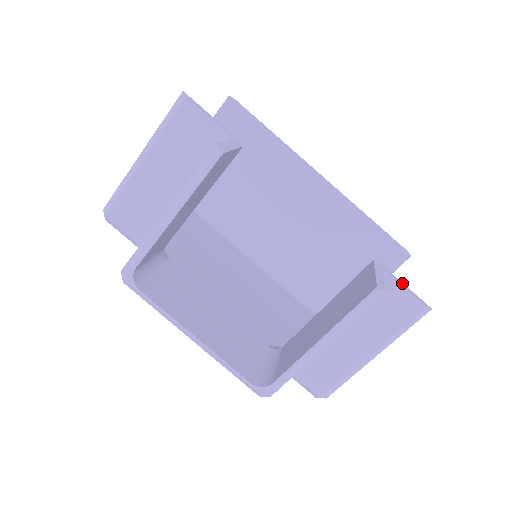
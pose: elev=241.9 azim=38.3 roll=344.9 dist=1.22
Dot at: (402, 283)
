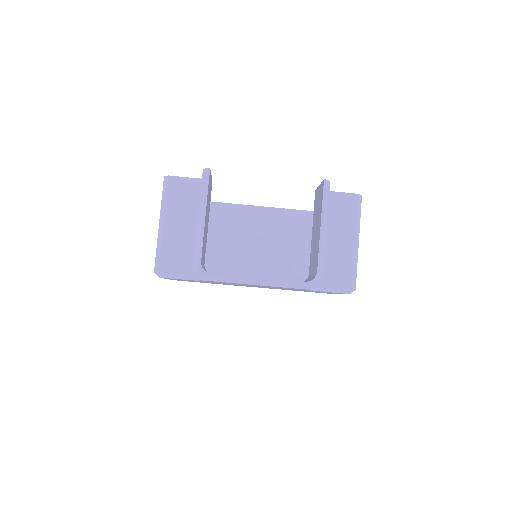
Dot at: (338, 193)
